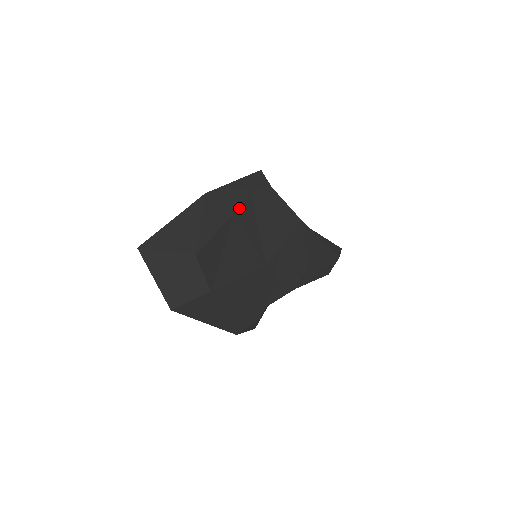
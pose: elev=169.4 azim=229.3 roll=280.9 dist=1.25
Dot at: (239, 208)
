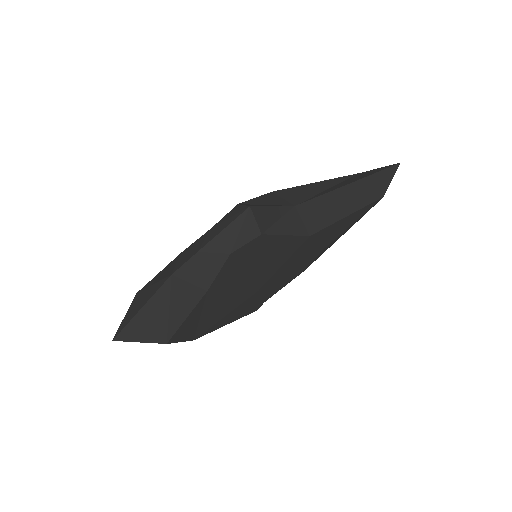
Dot at: (214, 281)
